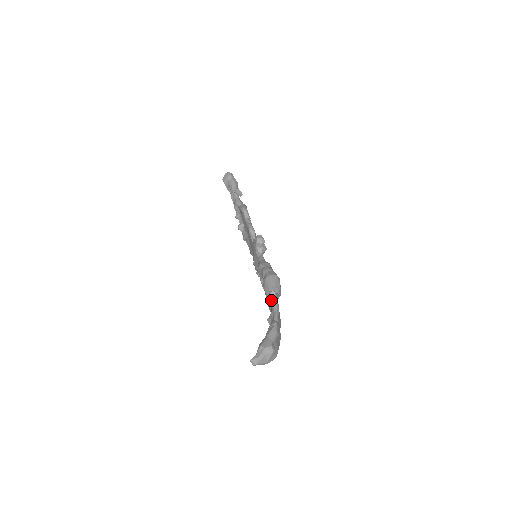
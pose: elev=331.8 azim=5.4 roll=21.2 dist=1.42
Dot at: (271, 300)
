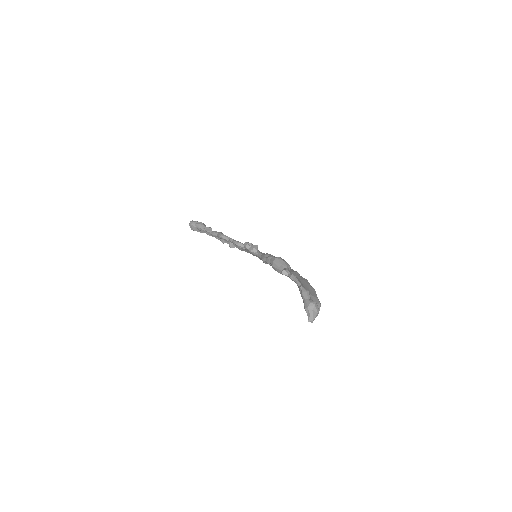
Dot at: (287, 276)
